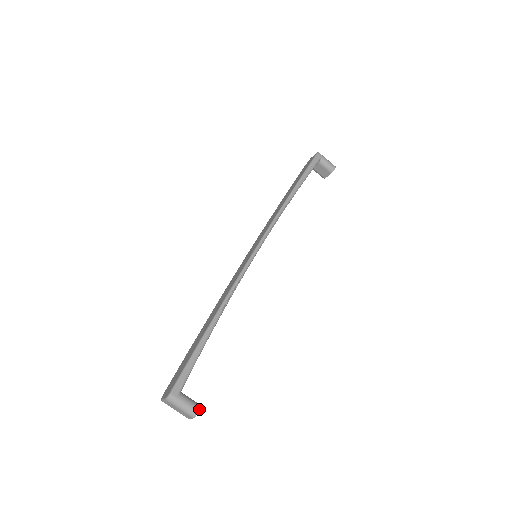
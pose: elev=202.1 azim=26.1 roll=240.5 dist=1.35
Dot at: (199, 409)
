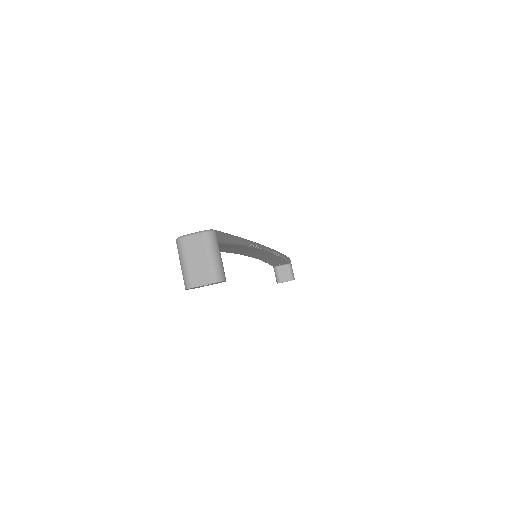
Dot at: occluded
